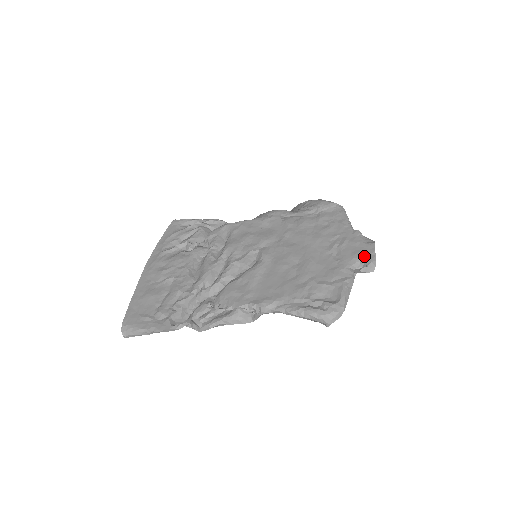
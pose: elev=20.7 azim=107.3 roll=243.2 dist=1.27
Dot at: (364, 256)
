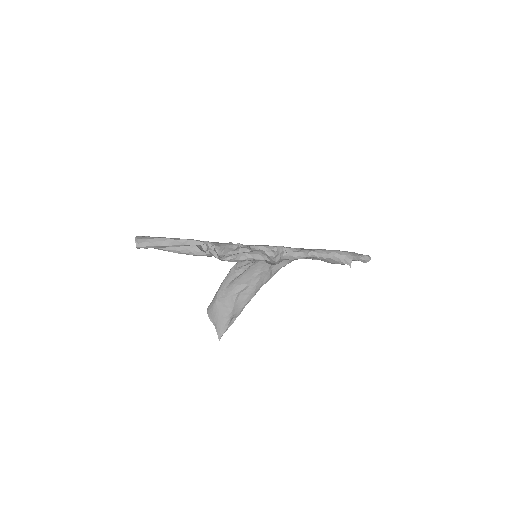
Dot at: (359, 254)
